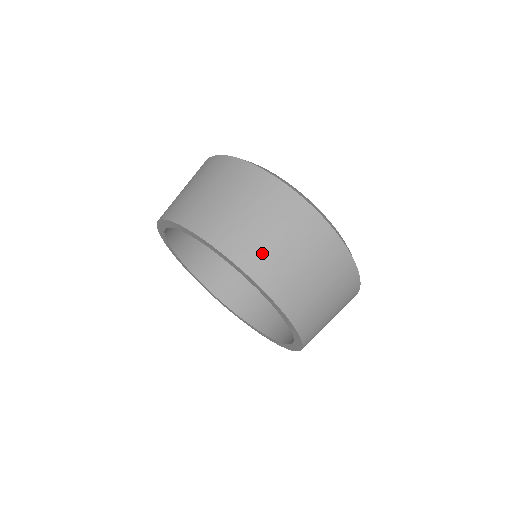
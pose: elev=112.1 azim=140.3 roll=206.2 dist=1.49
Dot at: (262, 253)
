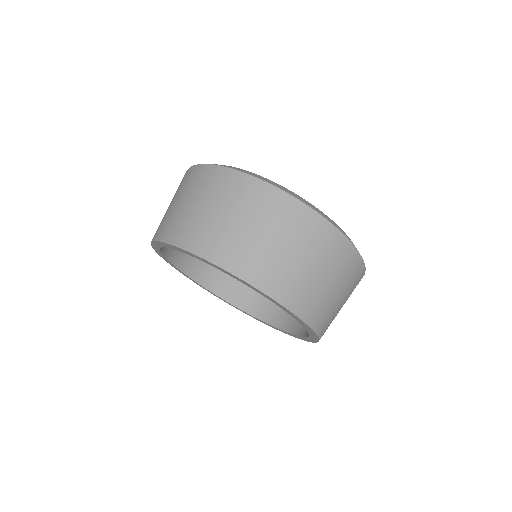
Dot at: (193, 226)
